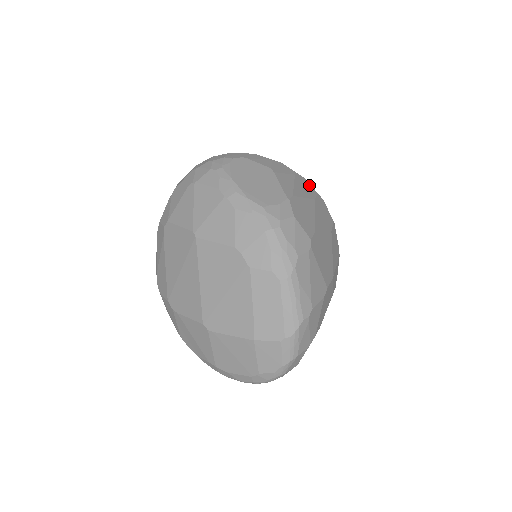
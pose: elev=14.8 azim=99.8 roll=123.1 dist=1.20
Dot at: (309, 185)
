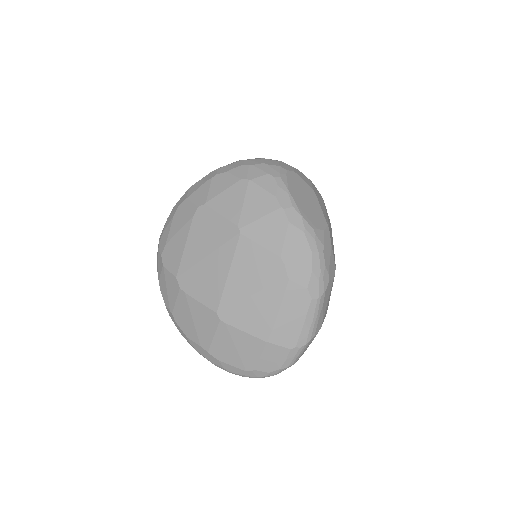
Dot at: occluded
